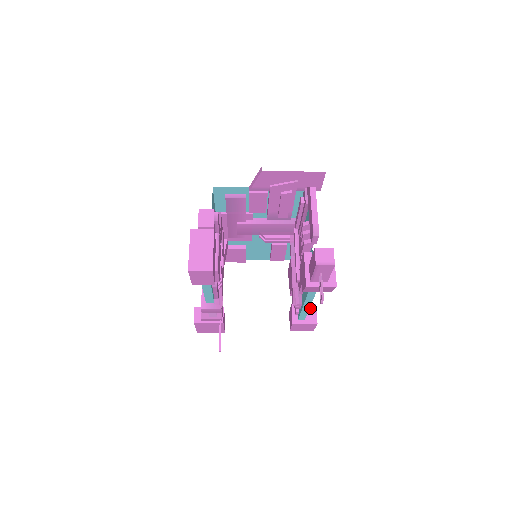
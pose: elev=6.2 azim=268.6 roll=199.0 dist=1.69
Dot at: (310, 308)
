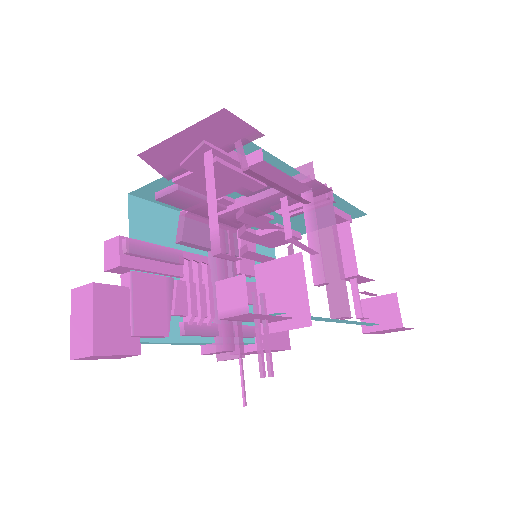
Dot at: (387, 302)
